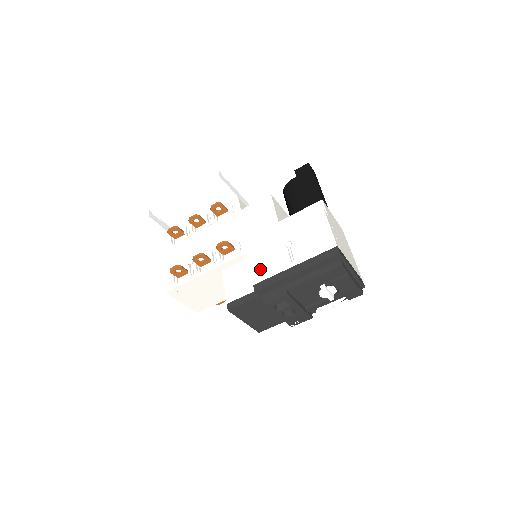
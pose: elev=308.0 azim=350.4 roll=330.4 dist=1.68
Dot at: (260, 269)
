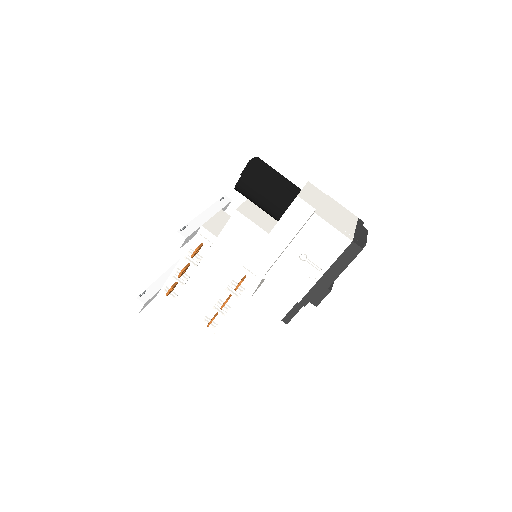
Dot at: (294, 288)
